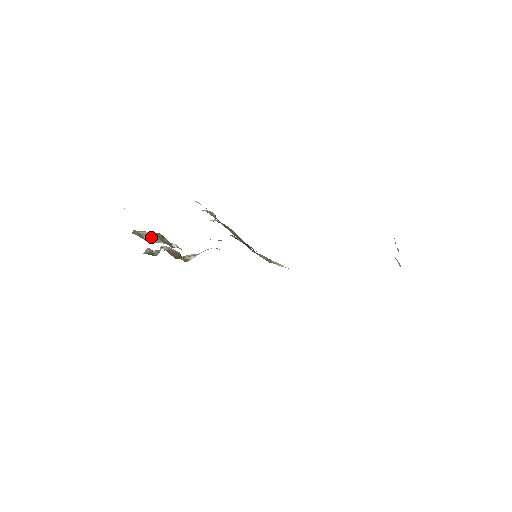
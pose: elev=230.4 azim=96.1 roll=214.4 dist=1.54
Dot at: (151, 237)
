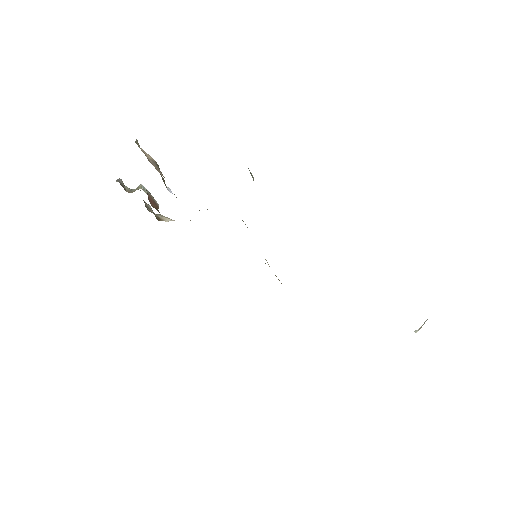
Dot at: (153, 161)
